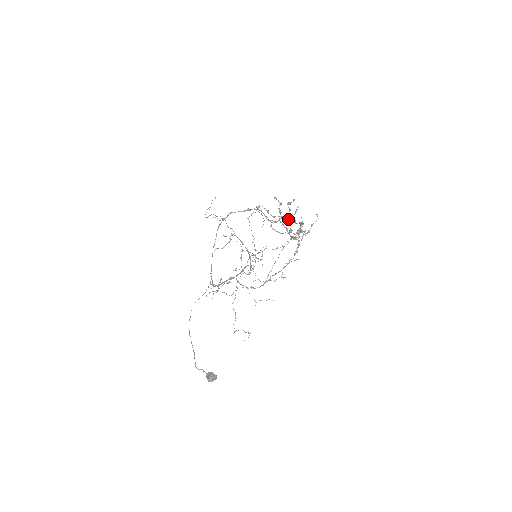
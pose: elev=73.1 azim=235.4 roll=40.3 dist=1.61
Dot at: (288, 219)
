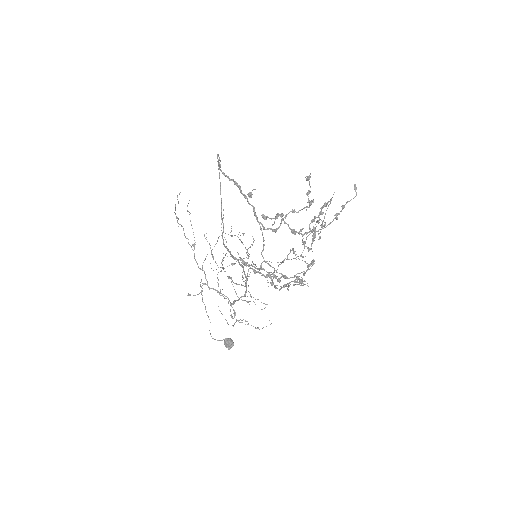
Dot at: (275, 278)
